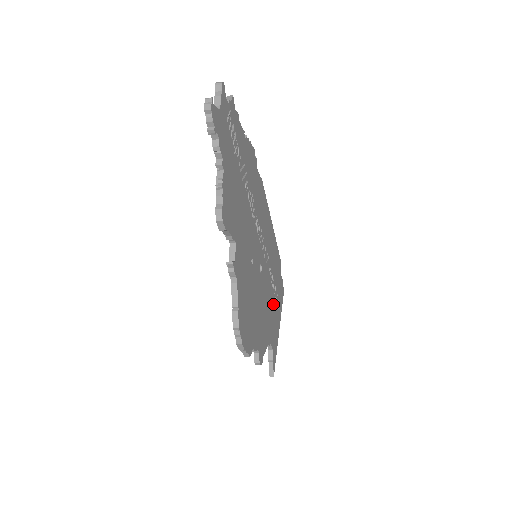
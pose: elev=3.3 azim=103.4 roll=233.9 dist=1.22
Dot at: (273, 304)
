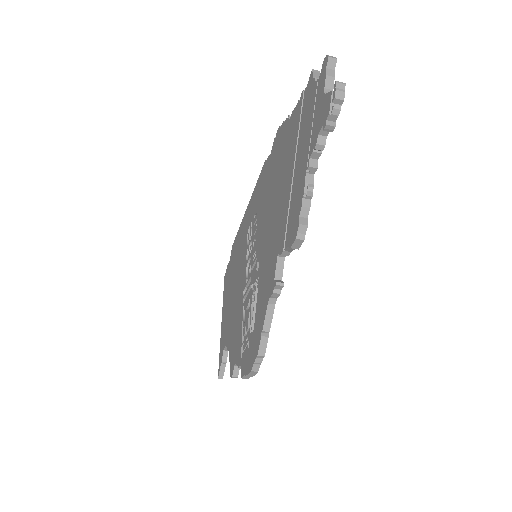
Dot at: occluded
